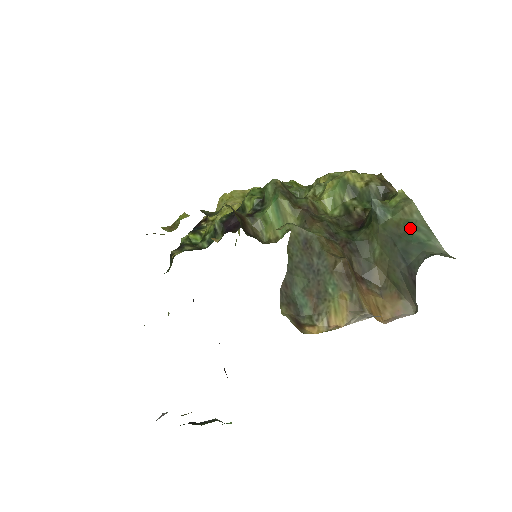
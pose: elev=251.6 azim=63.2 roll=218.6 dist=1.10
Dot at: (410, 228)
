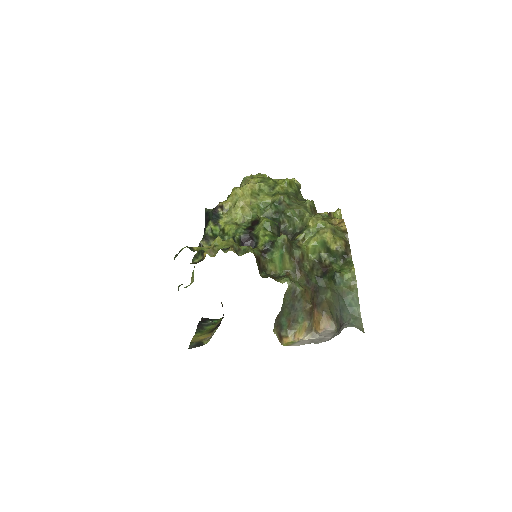
Dot at: (349, 297)
